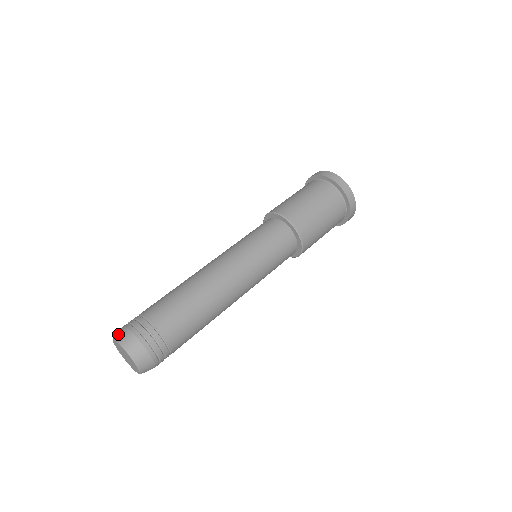
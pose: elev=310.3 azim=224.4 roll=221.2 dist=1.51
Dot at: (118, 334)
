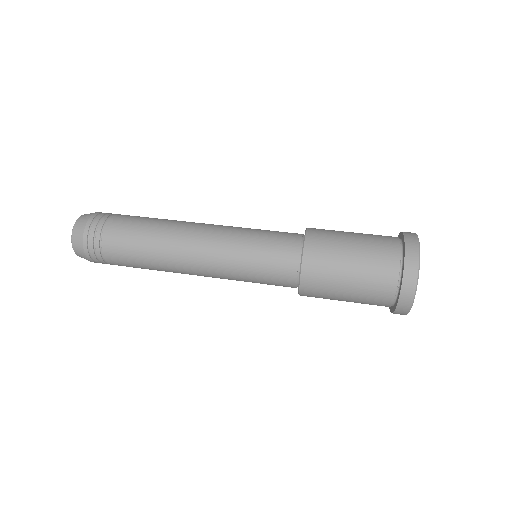
Dot at: (79, 222)
